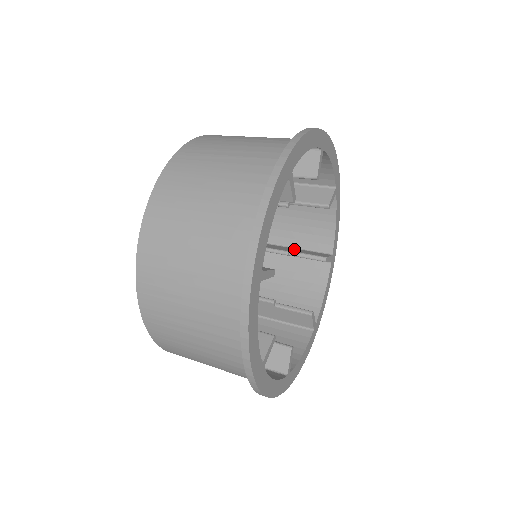
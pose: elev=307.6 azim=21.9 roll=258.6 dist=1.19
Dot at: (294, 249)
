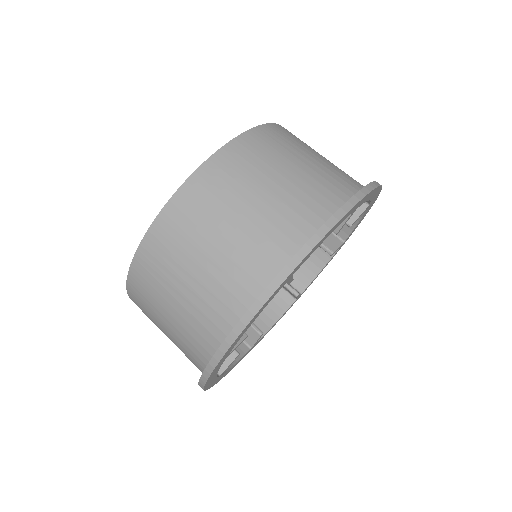
Dot at: occluded
